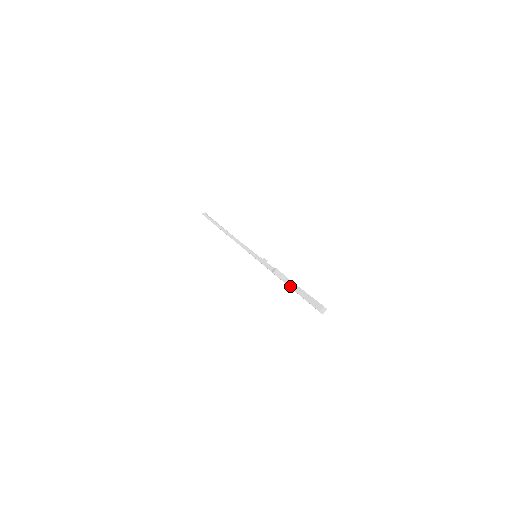
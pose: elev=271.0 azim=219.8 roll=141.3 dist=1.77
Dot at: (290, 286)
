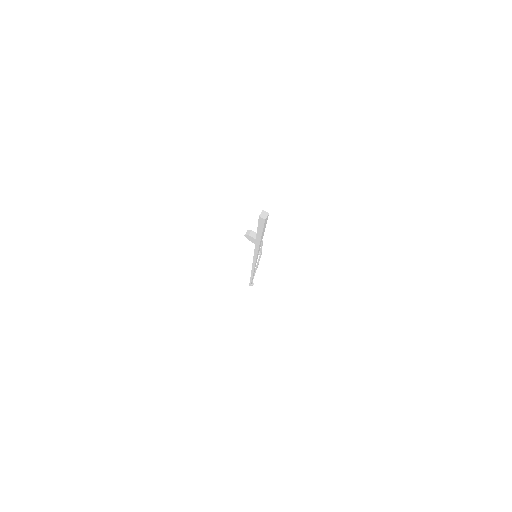
Dot at: (256, 234)
